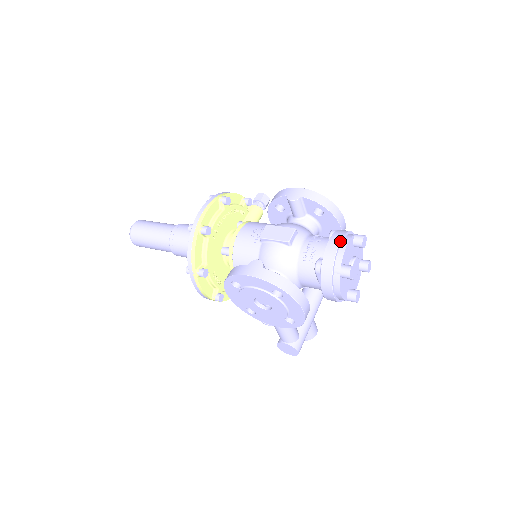
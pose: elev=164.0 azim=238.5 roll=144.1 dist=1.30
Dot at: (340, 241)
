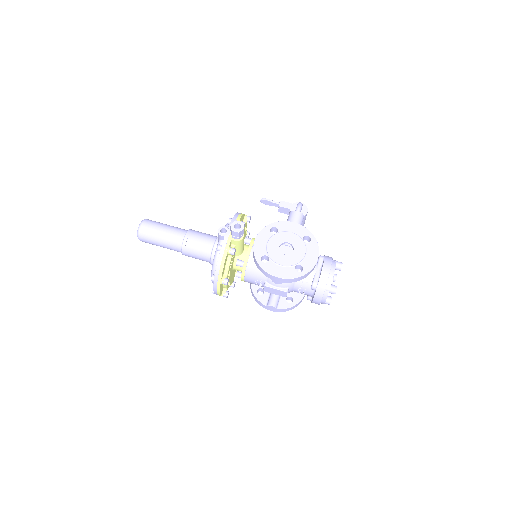
Dot at: (320, 302)
